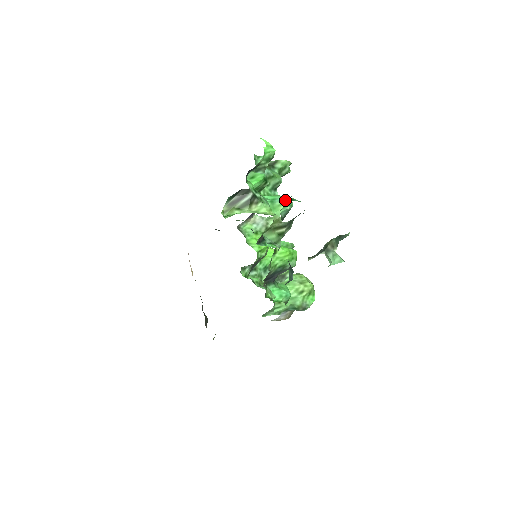
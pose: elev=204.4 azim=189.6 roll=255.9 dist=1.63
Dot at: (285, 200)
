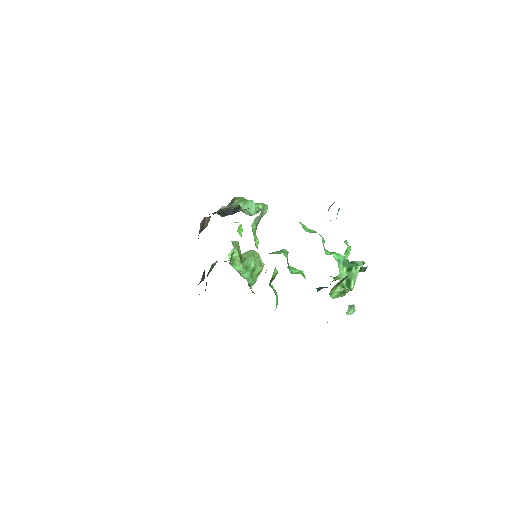
Dot at: (344, 261)
